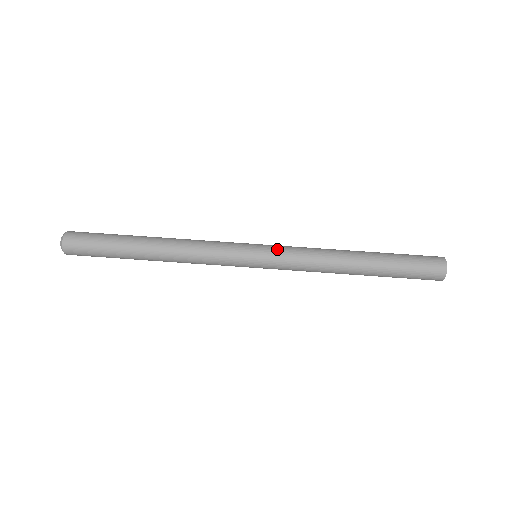
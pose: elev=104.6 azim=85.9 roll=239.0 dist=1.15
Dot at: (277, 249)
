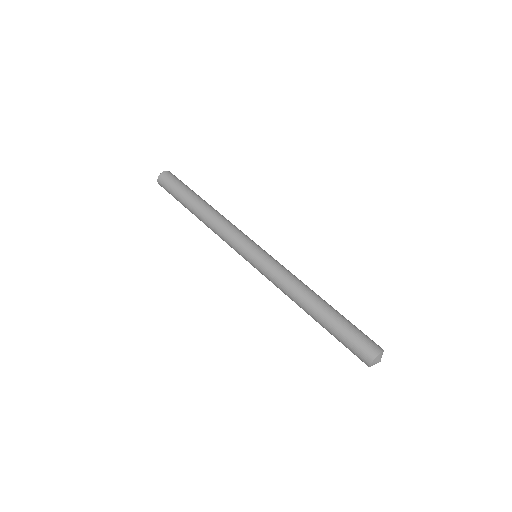
Dot at: (272, 258)
